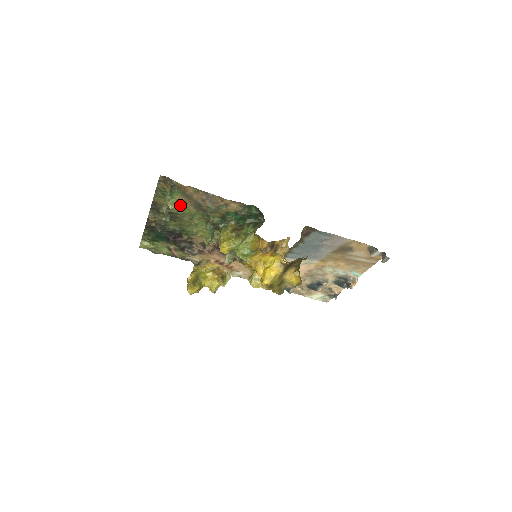
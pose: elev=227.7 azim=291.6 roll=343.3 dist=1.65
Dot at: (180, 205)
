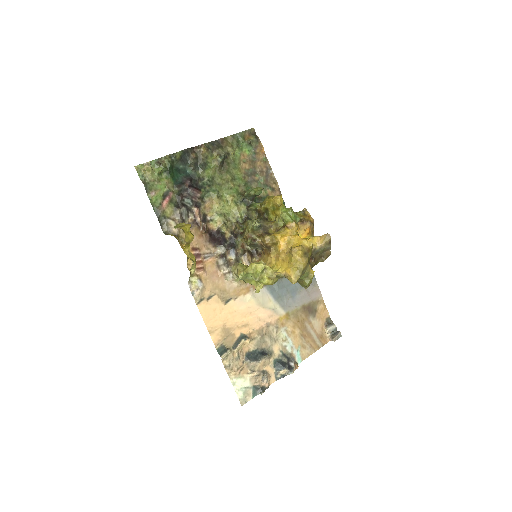
Dot at: (238, 161)
